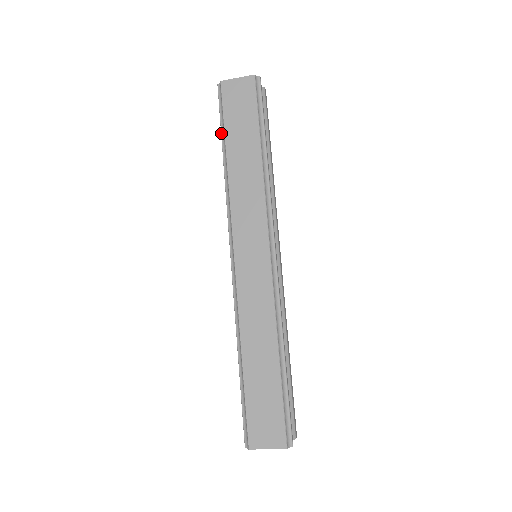
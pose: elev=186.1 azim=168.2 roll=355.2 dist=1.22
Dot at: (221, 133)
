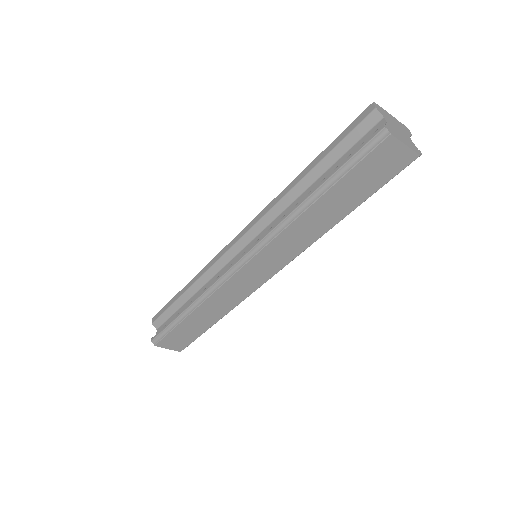
Dot at: (333, 175)
